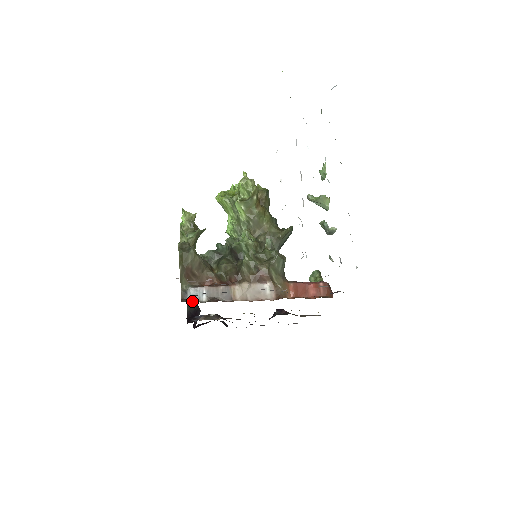
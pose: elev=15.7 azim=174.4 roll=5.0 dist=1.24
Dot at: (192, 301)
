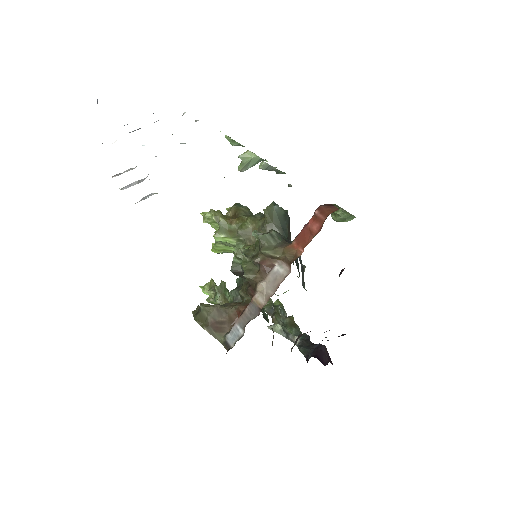
Dot at: (234, 344)
